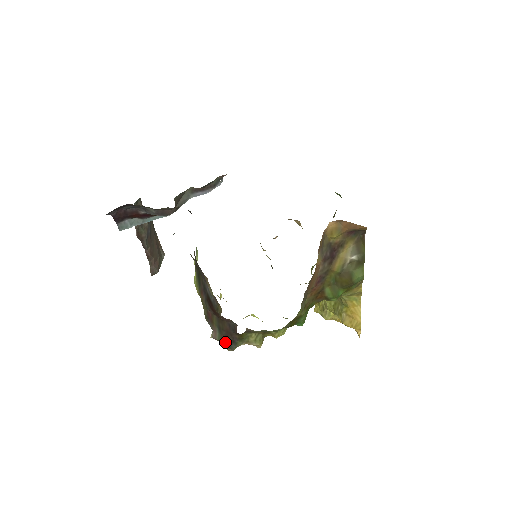
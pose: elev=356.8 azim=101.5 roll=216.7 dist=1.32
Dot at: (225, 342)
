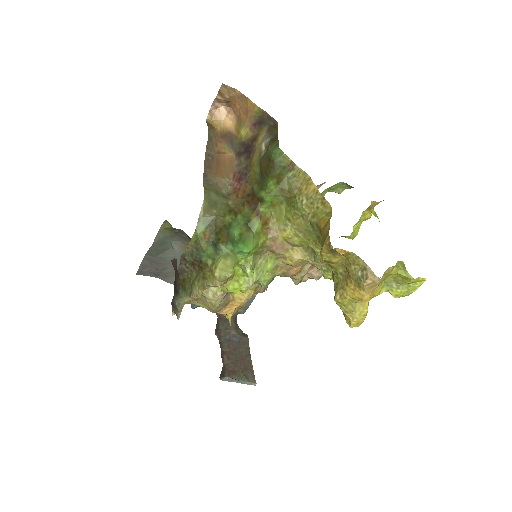
Dot at: (172, 299)
